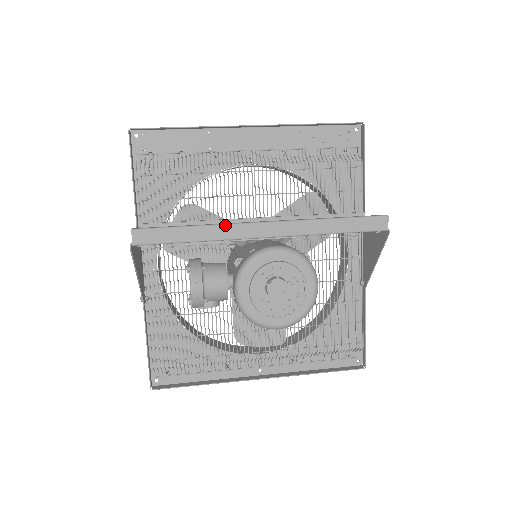
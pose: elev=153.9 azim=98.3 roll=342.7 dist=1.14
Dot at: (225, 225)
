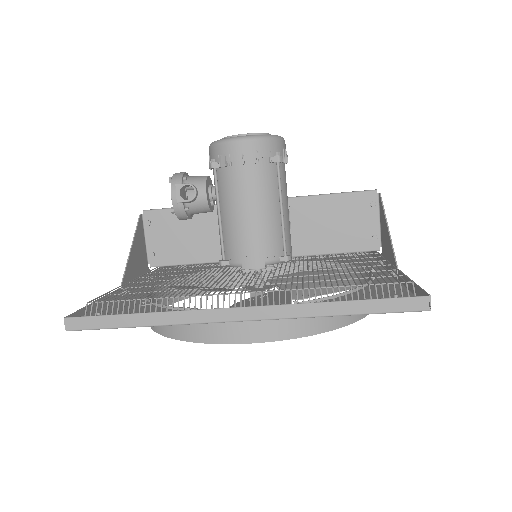
Dot at: occluded
